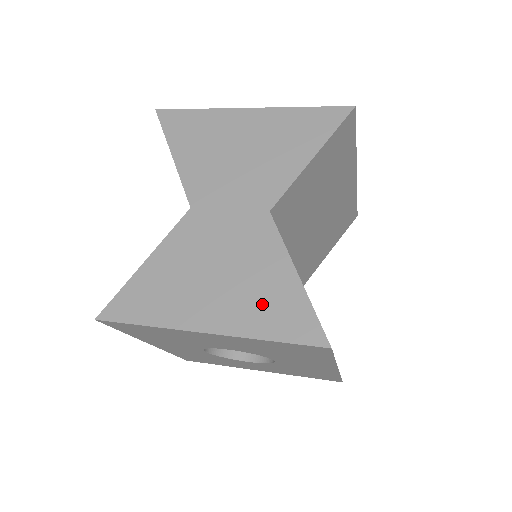
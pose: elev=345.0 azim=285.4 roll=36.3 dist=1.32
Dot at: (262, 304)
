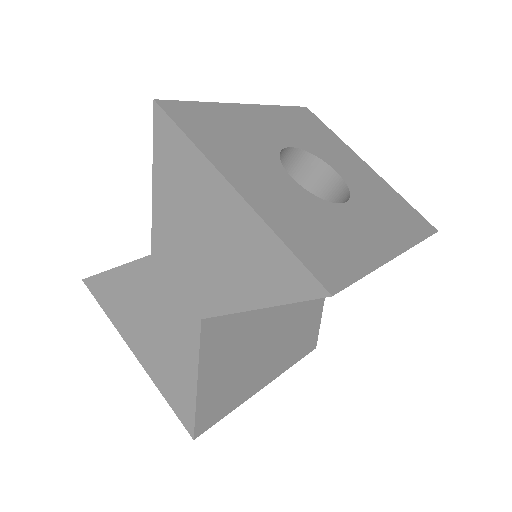
Dot at: (169, 375)
